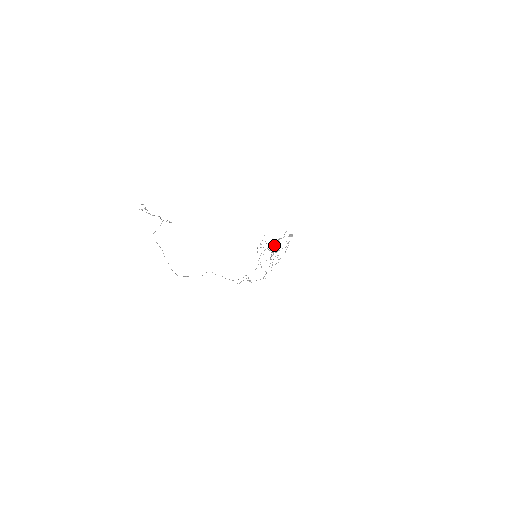
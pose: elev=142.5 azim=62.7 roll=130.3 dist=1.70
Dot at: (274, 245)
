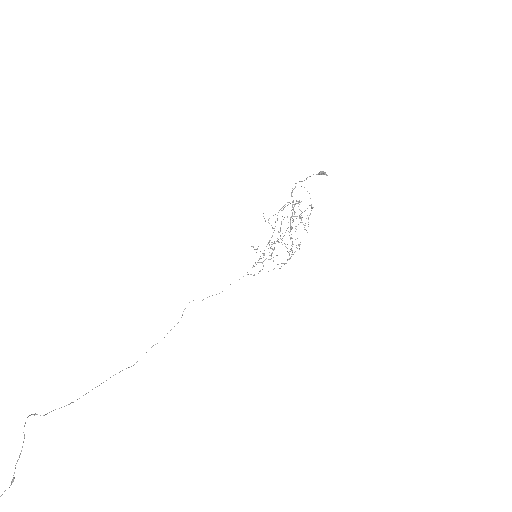
Dot at: occluded
